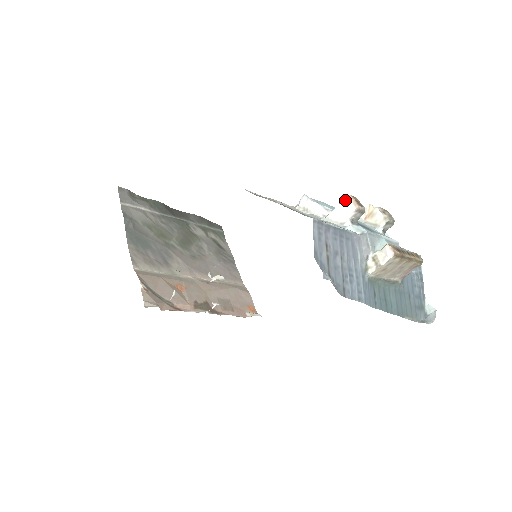
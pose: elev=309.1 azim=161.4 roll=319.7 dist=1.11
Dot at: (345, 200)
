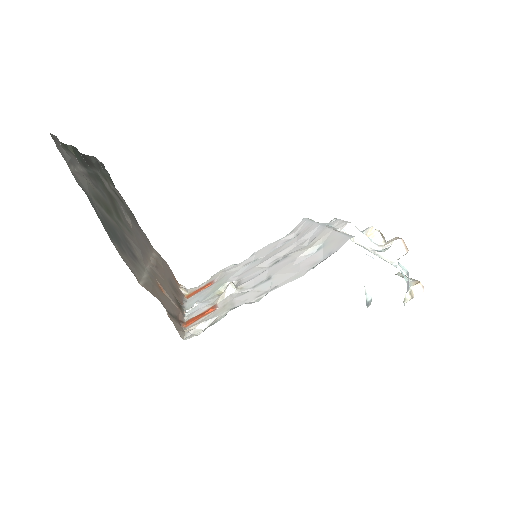
Dot at: (399, 243)
